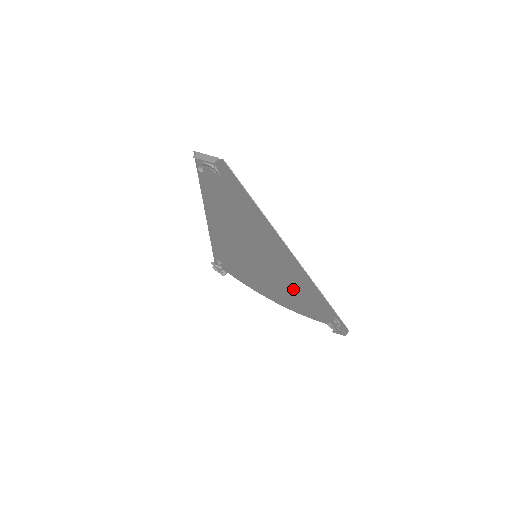
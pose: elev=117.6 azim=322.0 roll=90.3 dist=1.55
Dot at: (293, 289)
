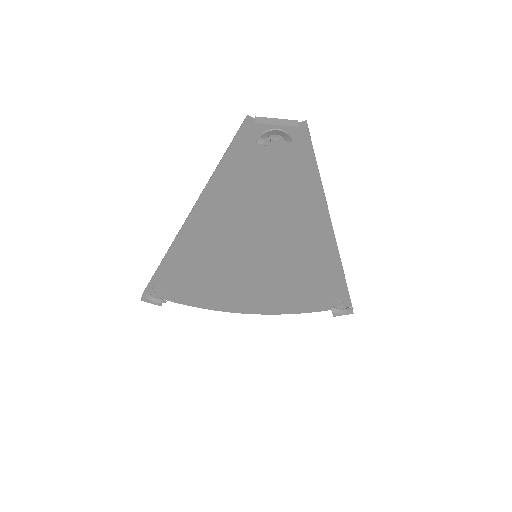
Dot at: (295, 283)
